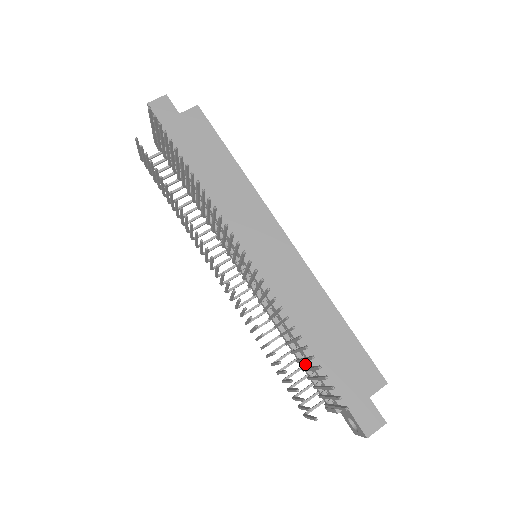
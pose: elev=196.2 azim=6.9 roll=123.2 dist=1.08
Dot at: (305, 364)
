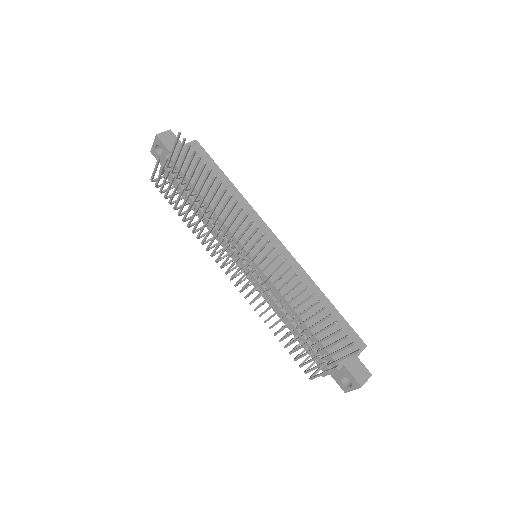
Dot at: (306, 337)
